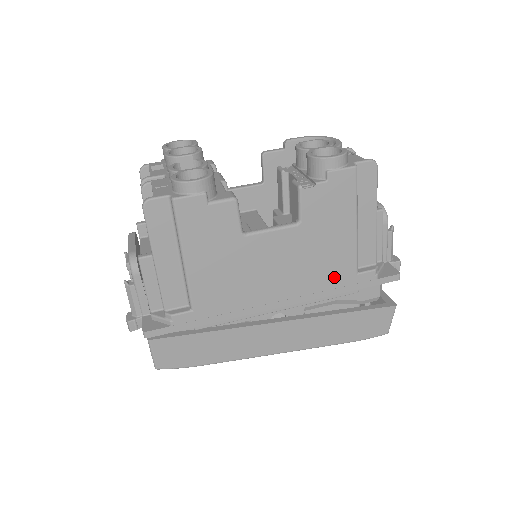
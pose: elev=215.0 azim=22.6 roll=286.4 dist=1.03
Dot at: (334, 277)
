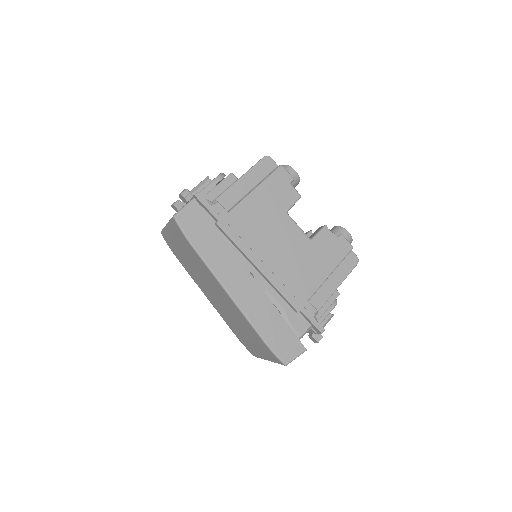
Dot at: (298, 286)
